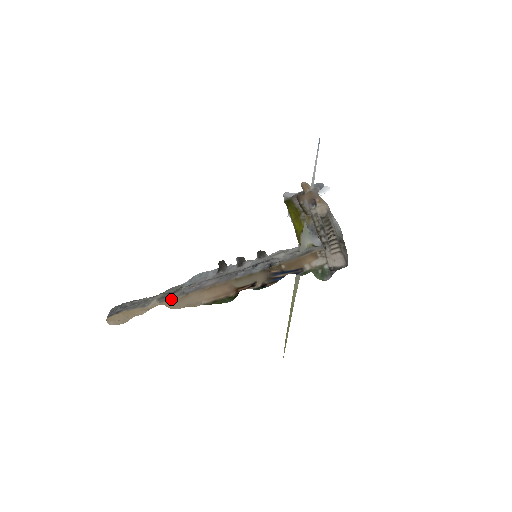
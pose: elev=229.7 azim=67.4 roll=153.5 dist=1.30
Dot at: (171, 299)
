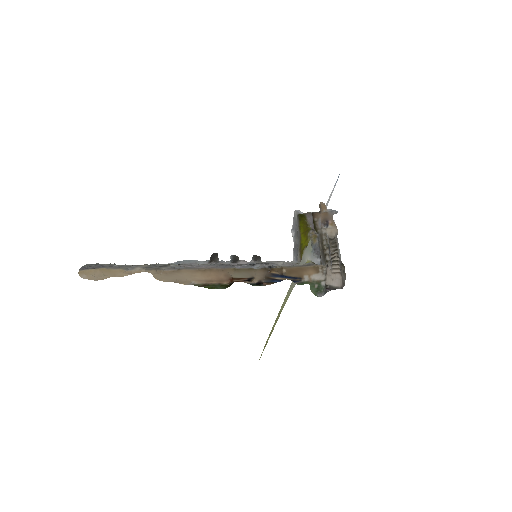
Dot at: (160, 270)
